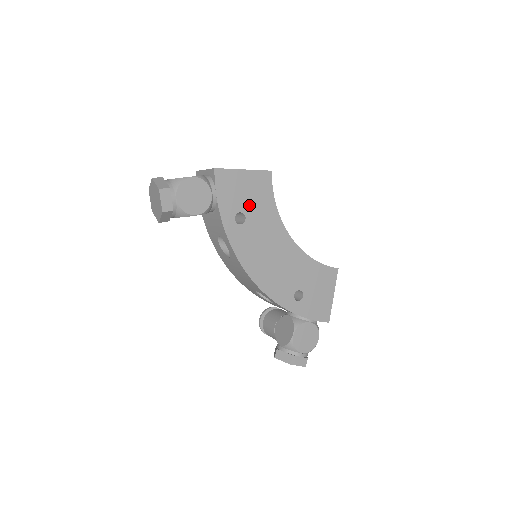
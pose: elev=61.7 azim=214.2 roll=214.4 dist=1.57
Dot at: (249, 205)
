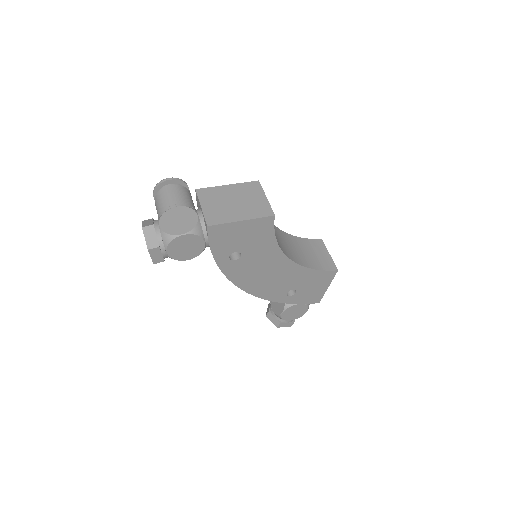
Dot at: (246, 245)
